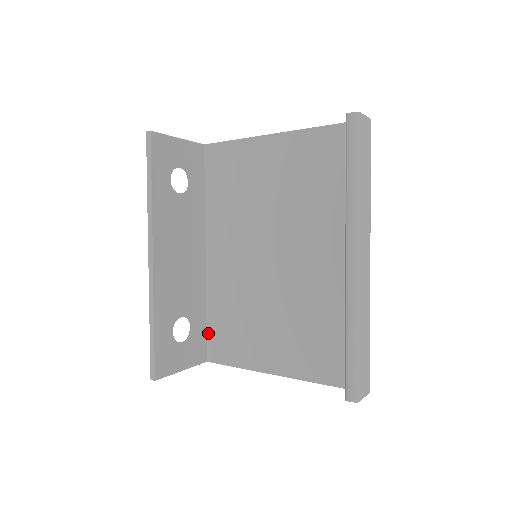
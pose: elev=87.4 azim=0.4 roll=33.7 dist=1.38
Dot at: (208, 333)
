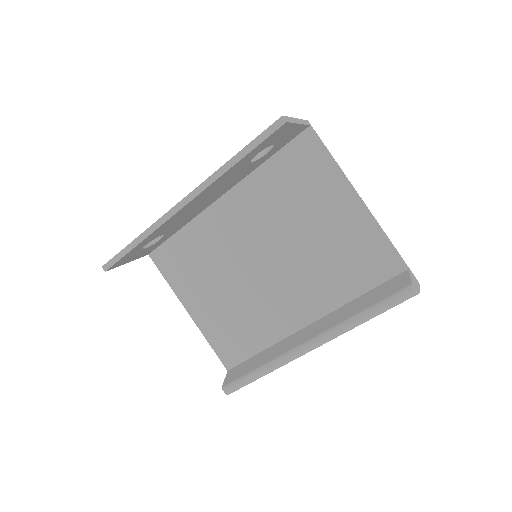
Dot at: (168, 242)
